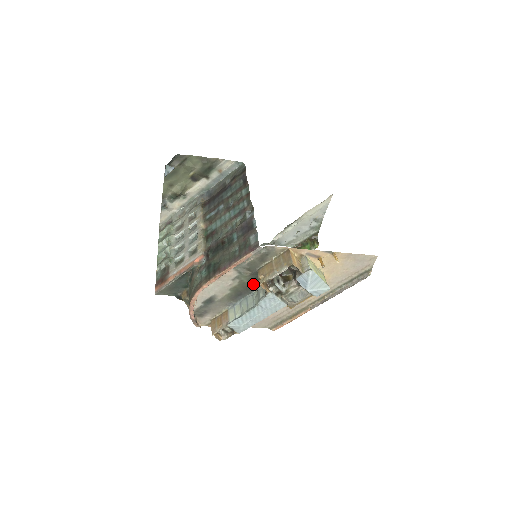
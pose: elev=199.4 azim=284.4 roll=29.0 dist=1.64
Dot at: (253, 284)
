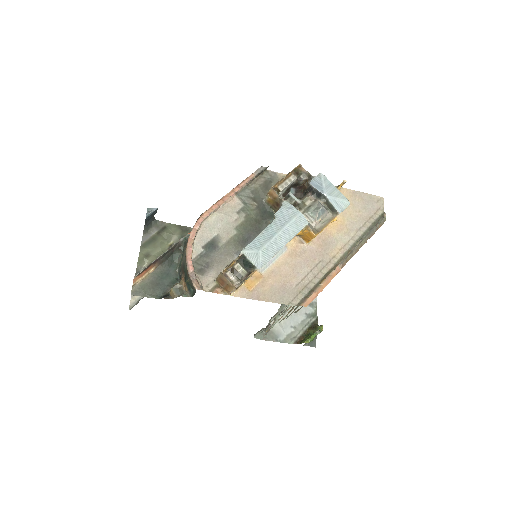
Dot at: (262, 222)
